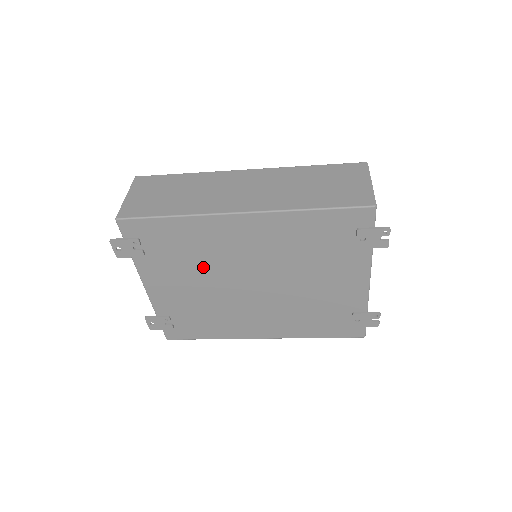
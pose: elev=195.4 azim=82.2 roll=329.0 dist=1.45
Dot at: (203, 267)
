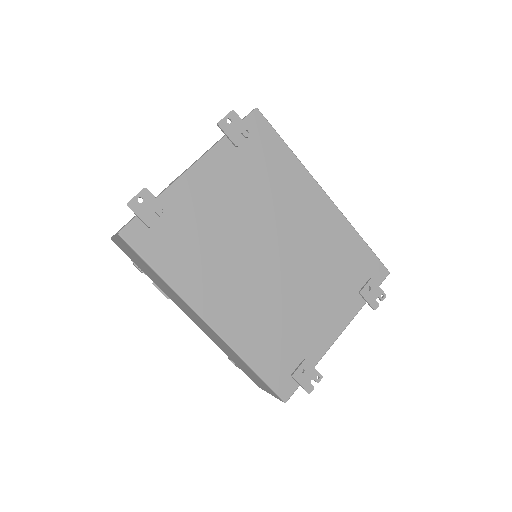
Dot at: (259, 202)
